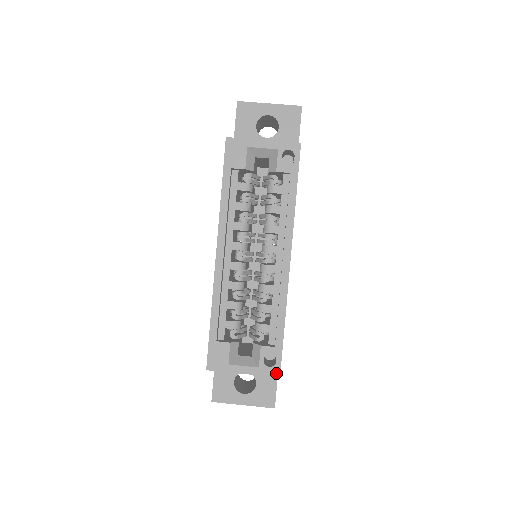
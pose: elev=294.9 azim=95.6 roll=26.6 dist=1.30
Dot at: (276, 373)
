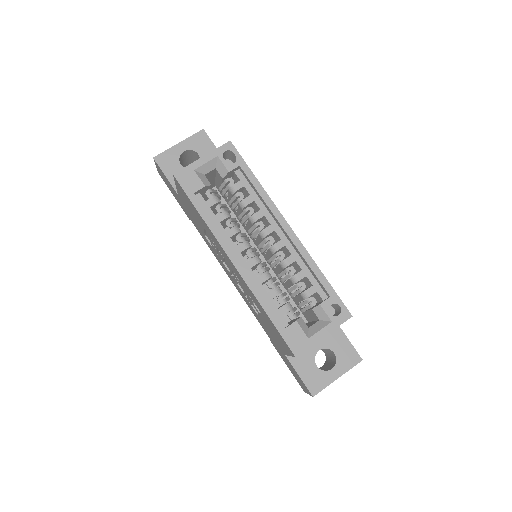
Dot at: (347, 315)
